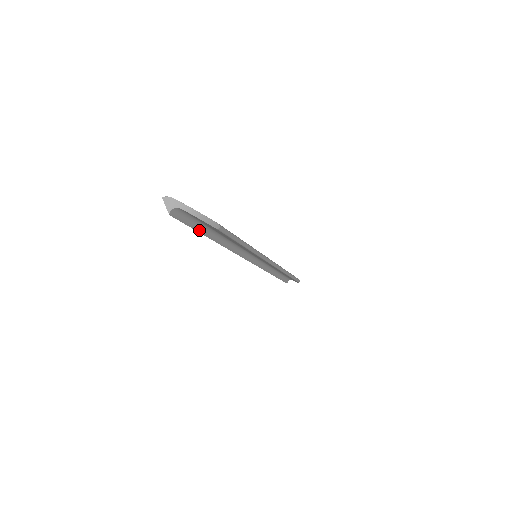
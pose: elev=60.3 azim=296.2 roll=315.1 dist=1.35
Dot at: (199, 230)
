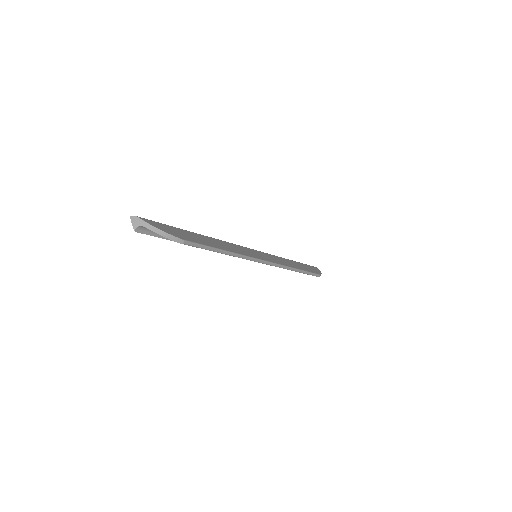
Dot at: occluded
